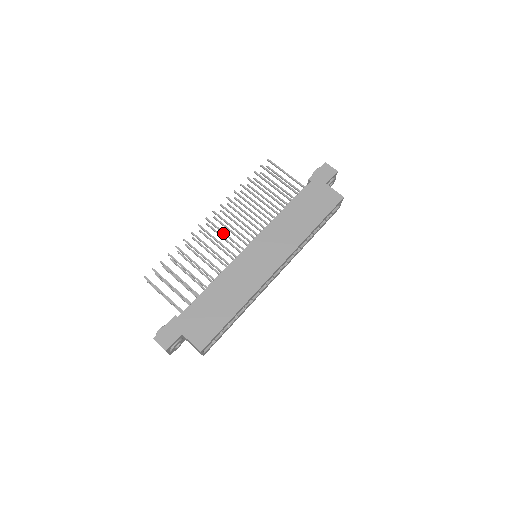
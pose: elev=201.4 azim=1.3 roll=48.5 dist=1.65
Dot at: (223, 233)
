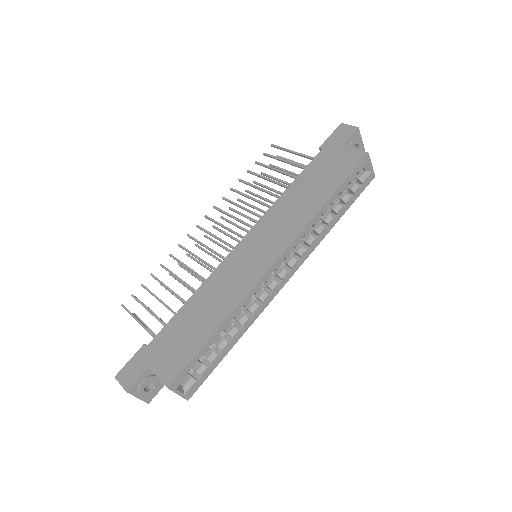
Dot at: (214, 237)
